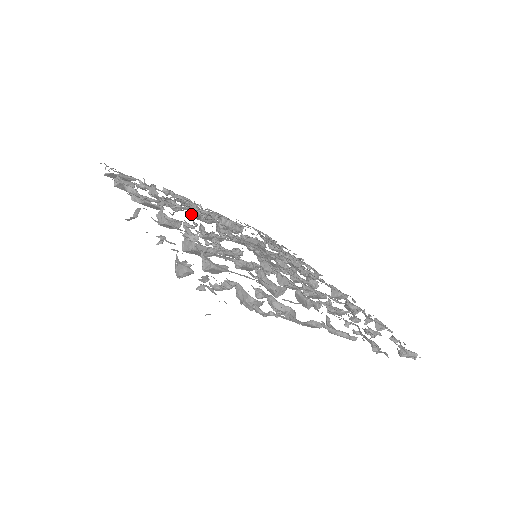
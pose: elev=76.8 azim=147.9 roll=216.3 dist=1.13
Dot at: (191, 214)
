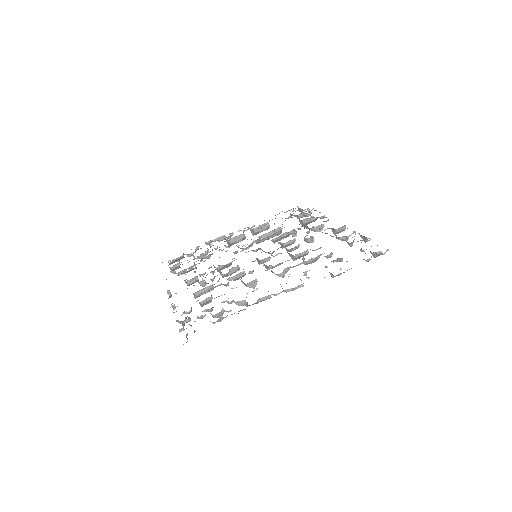
Dot at: occluded
